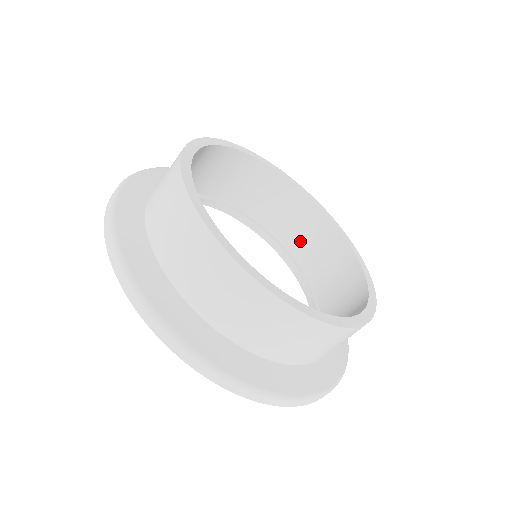
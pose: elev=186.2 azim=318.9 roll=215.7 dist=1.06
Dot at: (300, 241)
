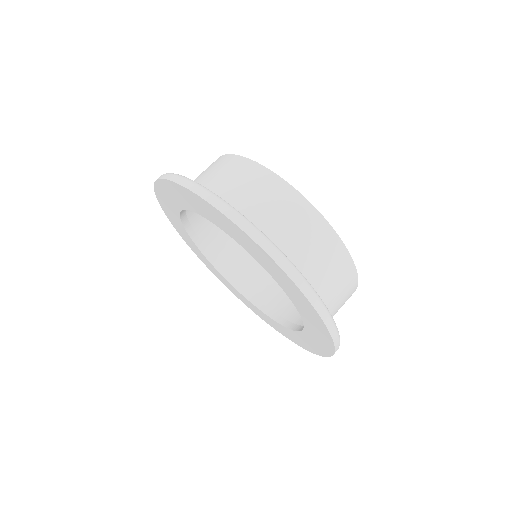
Dot at: (229, 253)
